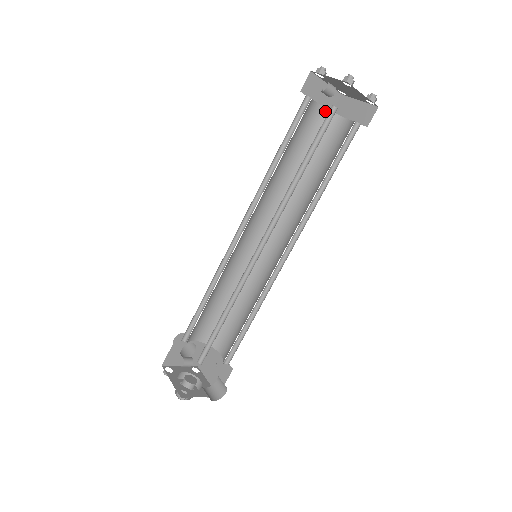
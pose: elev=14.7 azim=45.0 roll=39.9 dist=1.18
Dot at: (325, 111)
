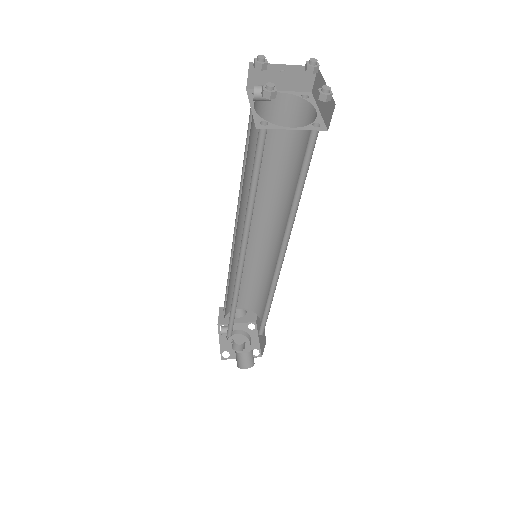
Dot at: (294, 98)
